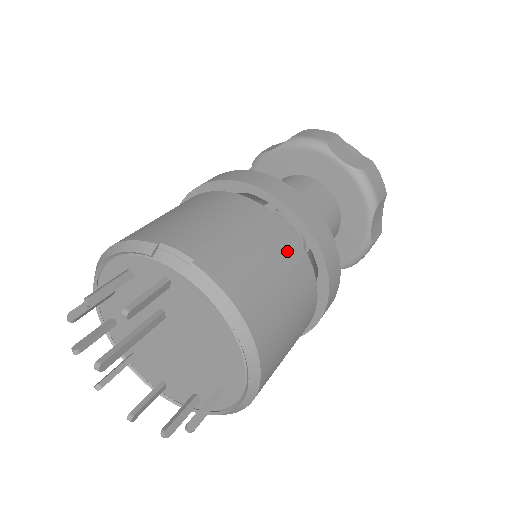
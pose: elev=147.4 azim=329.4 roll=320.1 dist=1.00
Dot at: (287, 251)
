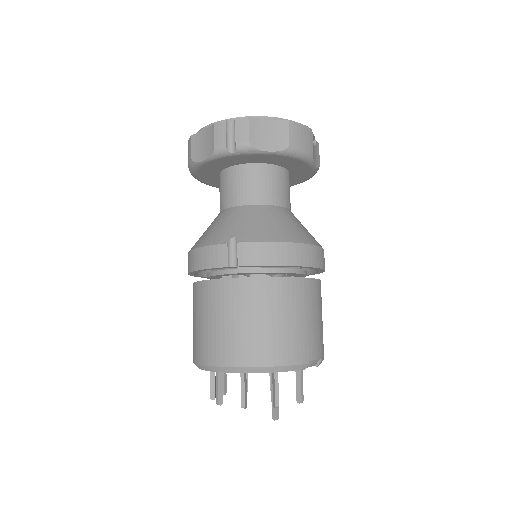
Dot at: occluded
